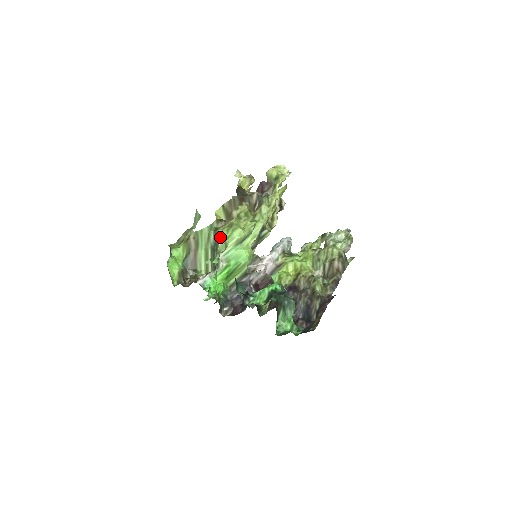
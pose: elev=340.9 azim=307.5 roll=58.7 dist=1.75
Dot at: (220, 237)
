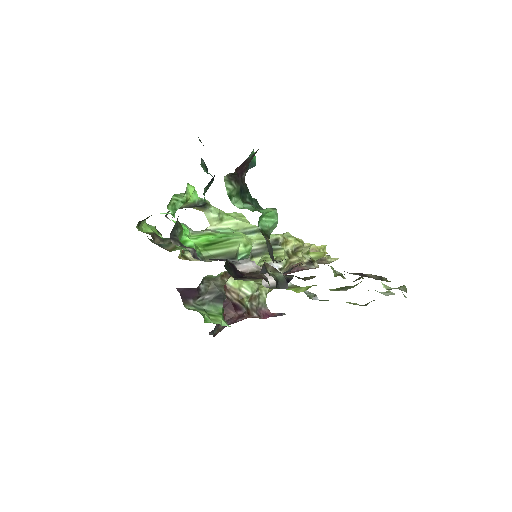
Dot at: occluded
